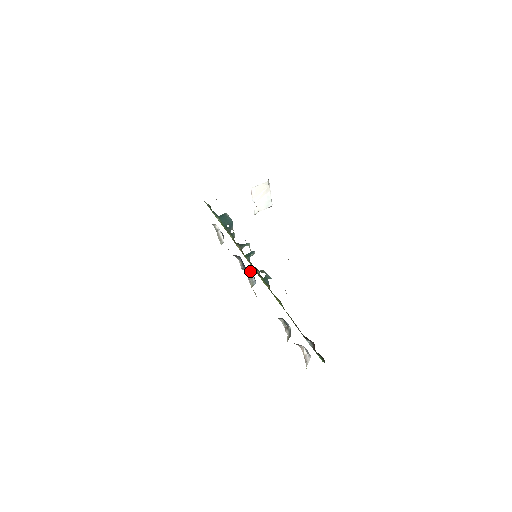
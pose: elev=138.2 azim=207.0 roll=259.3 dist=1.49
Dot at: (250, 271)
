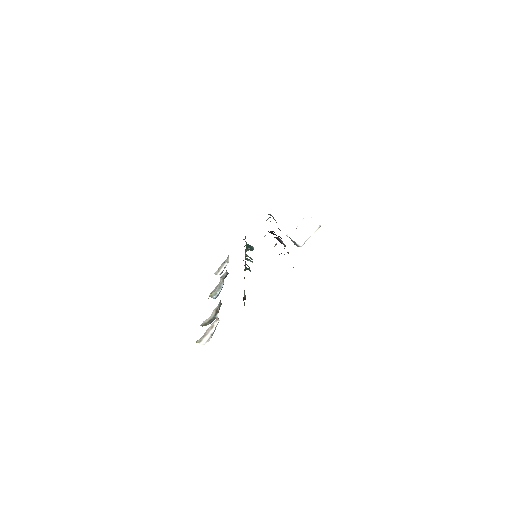
Dot at: occluded
